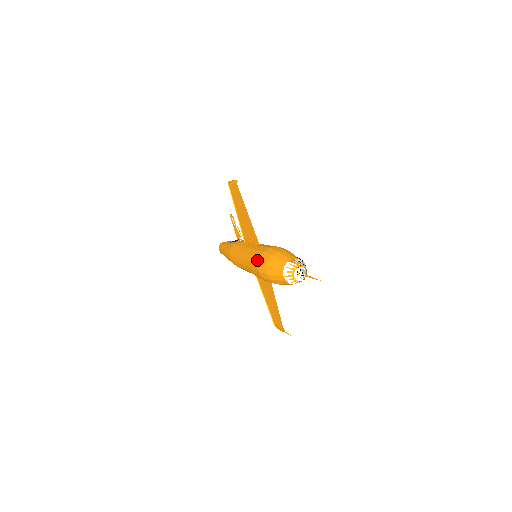
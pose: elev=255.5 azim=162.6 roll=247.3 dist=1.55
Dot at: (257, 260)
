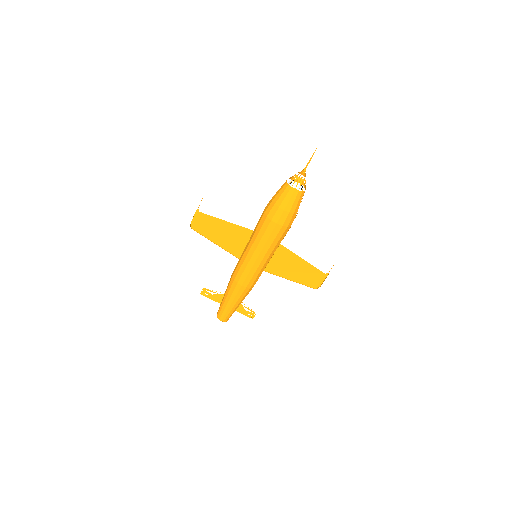
Dot at: (267, 221)
